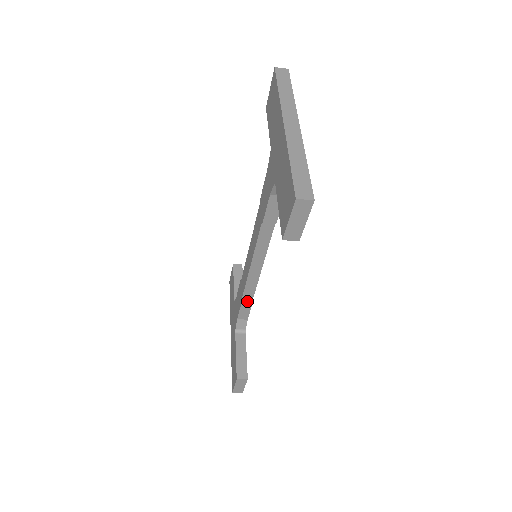
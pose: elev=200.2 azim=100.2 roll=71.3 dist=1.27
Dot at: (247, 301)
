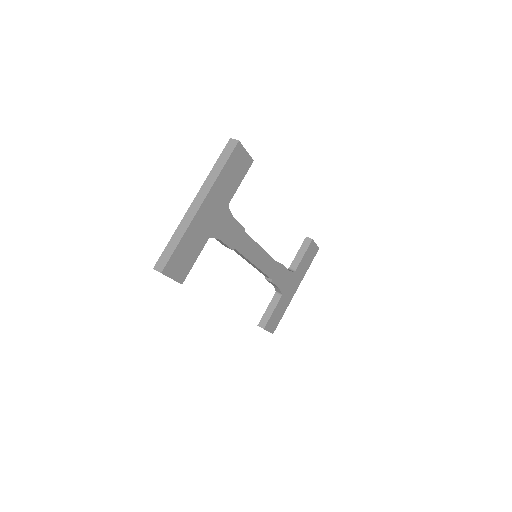
Dot at: (268, 279)
